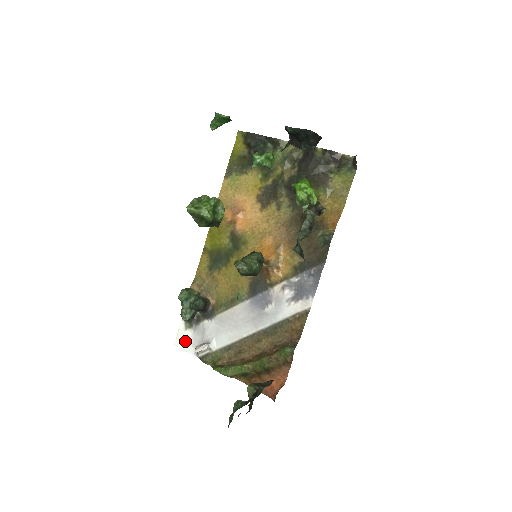
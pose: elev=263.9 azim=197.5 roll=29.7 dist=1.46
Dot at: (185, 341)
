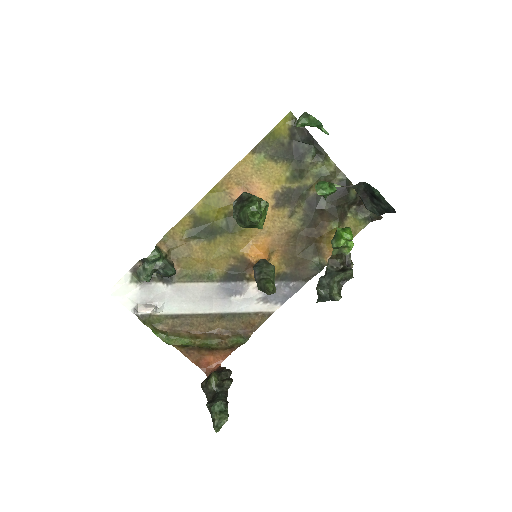
Dot at: (124, 293)
